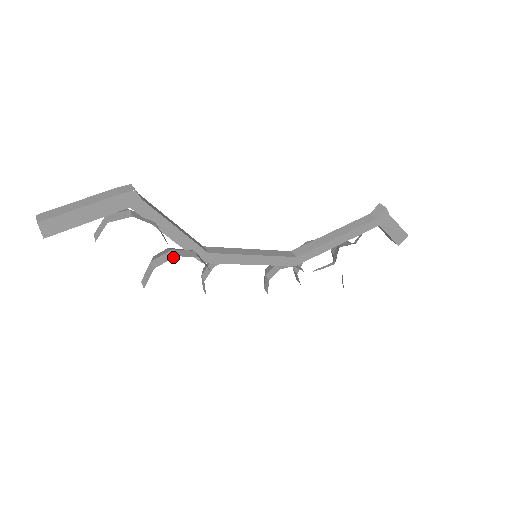
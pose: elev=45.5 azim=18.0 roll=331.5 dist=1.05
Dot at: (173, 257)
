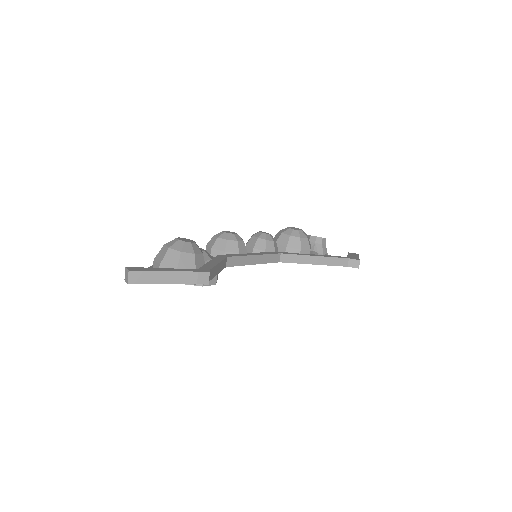
Dot at: occluded
